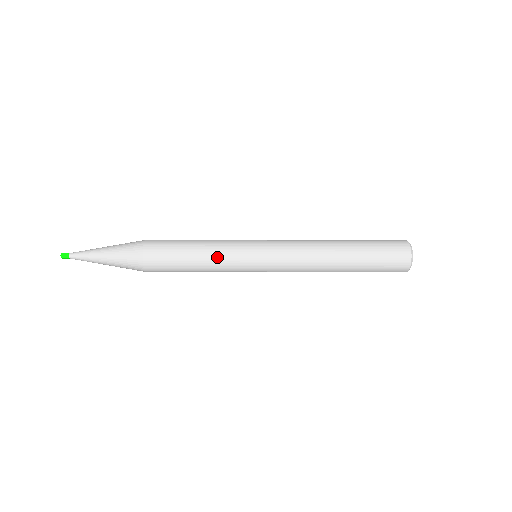
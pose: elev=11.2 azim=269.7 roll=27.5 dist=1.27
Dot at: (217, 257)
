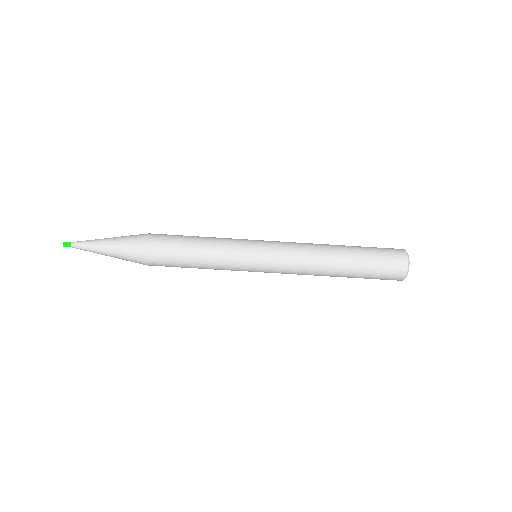
Dot at: (219, 241)
